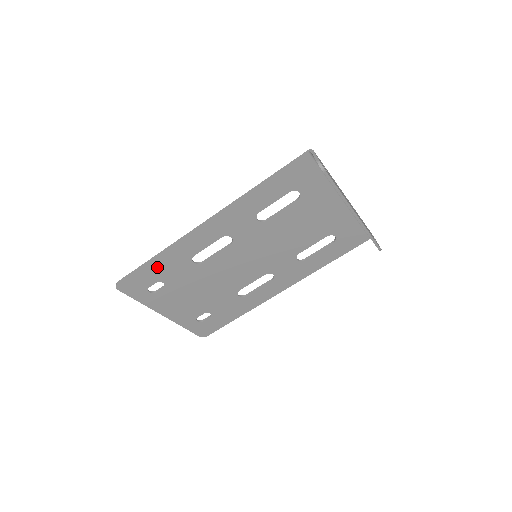
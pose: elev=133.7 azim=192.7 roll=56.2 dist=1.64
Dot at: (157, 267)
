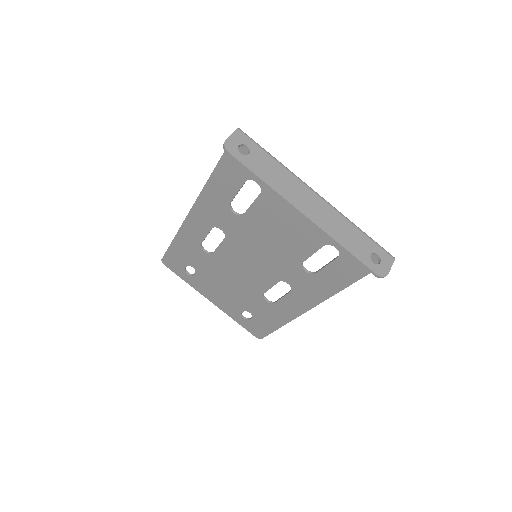
Dot at: (180, 250)
